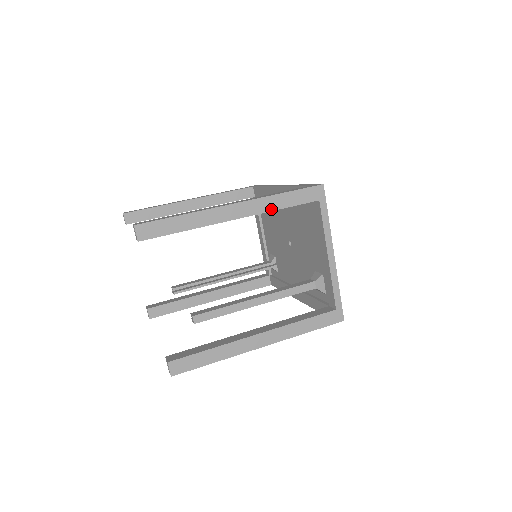
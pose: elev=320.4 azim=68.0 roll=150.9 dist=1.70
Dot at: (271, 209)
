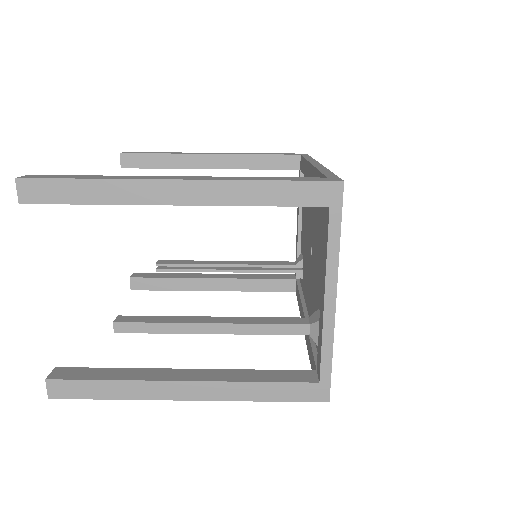
Dot at: (240, 202)
